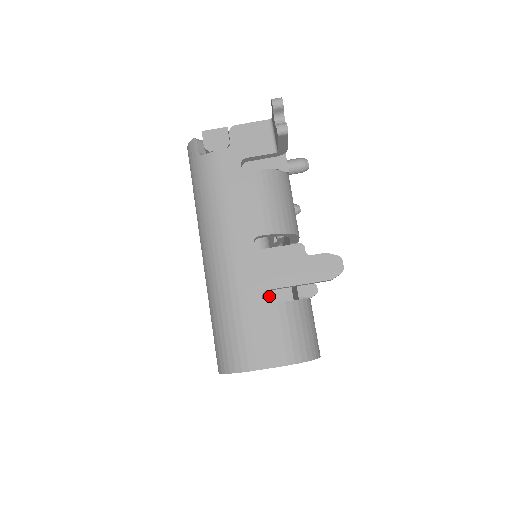
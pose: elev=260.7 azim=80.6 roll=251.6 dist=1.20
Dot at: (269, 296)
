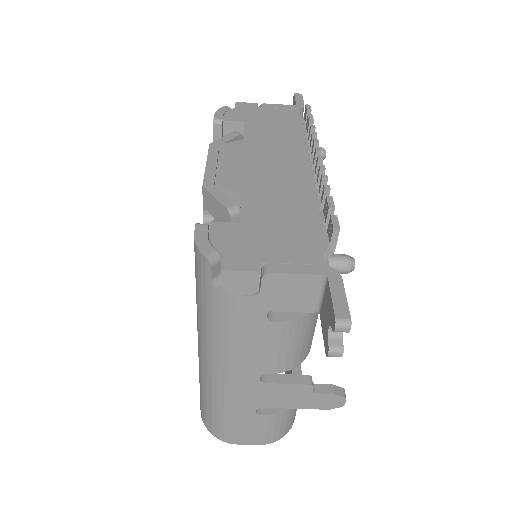
Dot at: occluded
